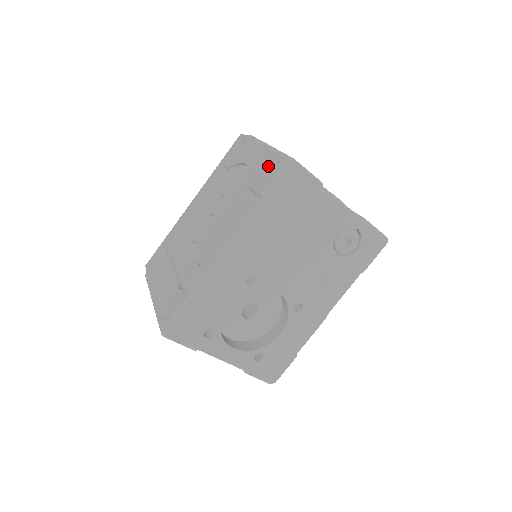
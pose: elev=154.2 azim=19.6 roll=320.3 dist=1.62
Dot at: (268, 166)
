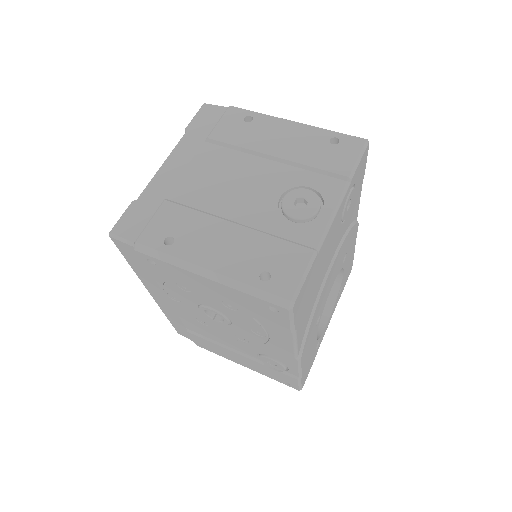
Dot at: (257, 307)
